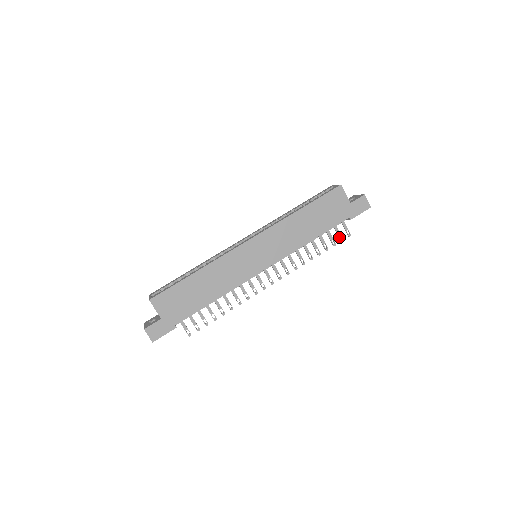
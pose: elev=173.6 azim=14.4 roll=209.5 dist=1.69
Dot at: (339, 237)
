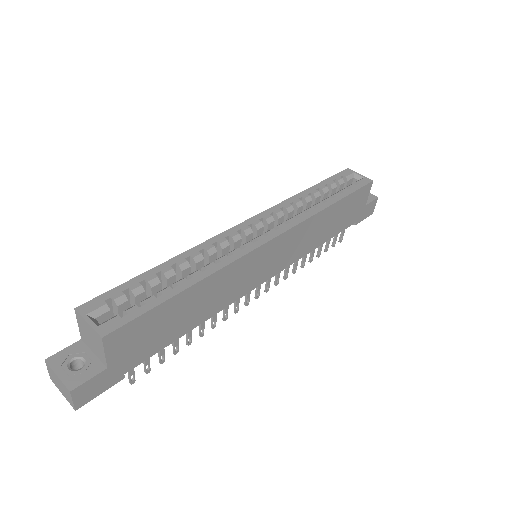
Dot at: (334, 242)
